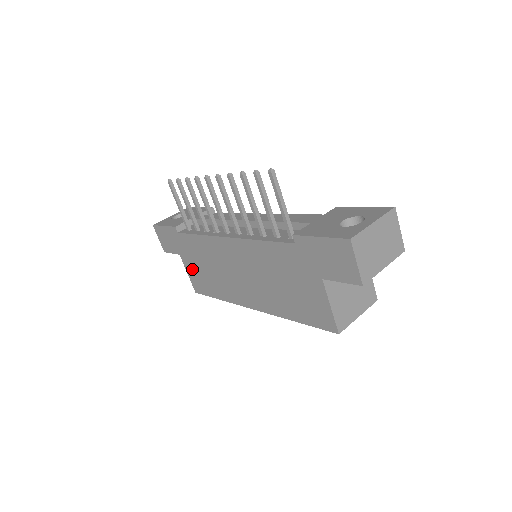
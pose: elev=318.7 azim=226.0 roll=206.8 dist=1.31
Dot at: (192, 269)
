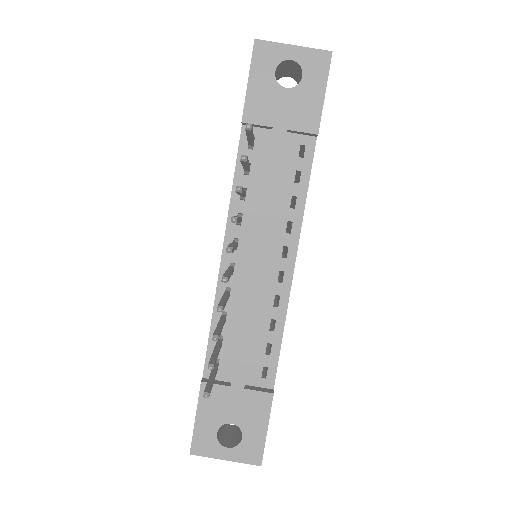
Dot at: occluded
